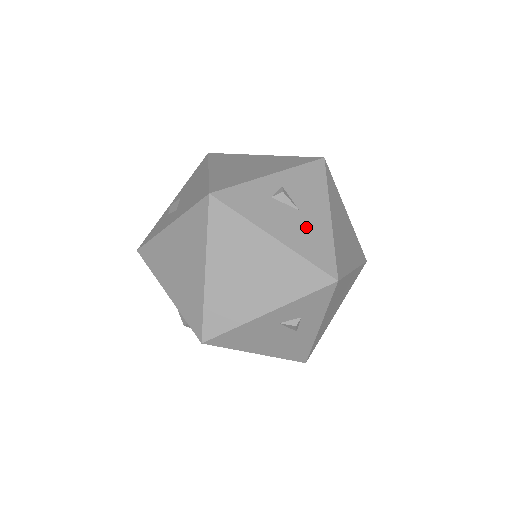
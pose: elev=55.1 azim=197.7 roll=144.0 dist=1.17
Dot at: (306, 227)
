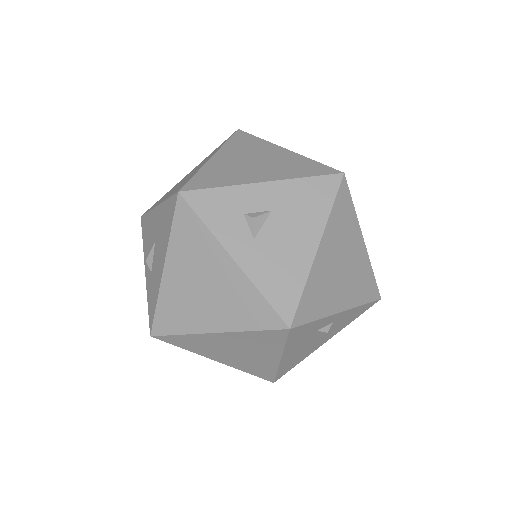
Dot at: (305, 351)
